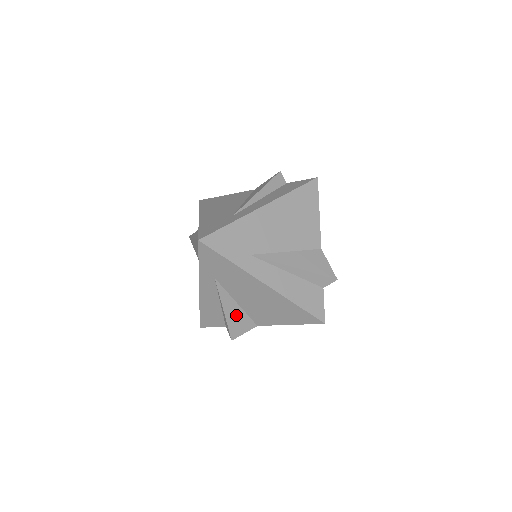
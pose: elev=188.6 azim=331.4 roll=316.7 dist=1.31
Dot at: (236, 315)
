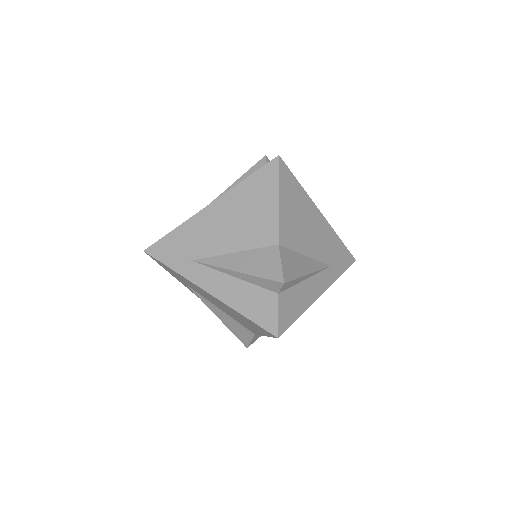
Dot at: (230, 322)
